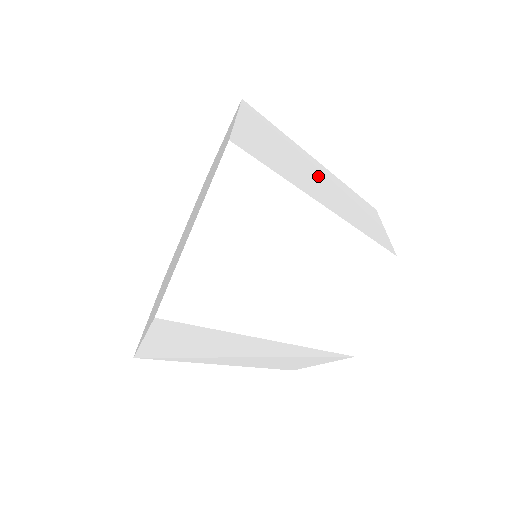
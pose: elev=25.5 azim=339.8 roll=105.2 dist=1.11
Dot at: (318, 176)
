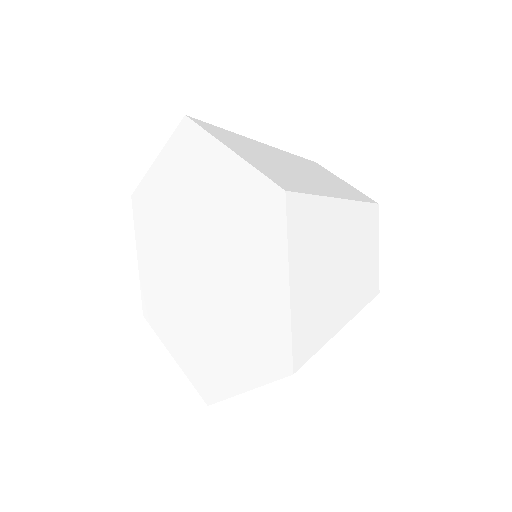
Dot at: (293, 165)
